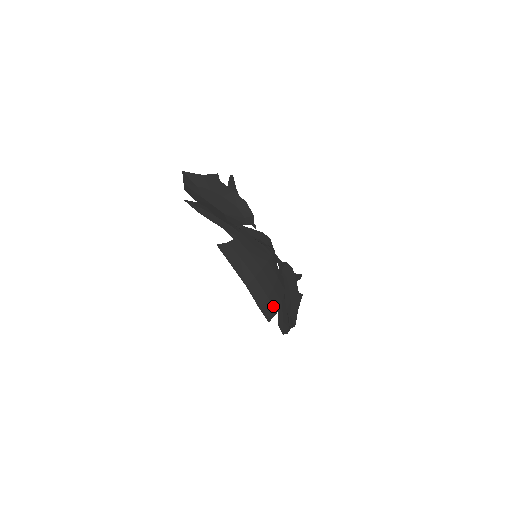
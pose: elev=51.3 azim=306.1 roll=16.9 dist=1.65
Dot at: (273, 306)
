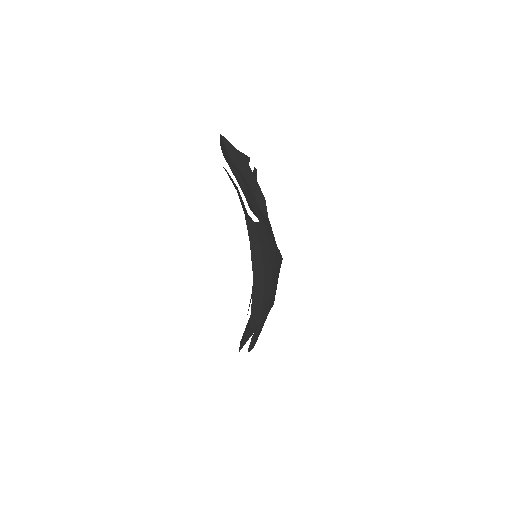
Dot at: (262, 314)
